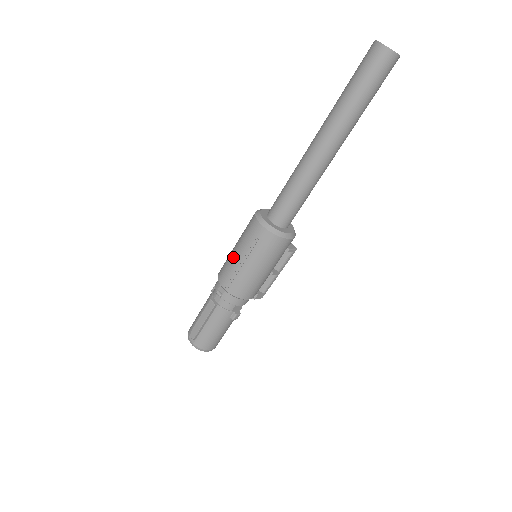
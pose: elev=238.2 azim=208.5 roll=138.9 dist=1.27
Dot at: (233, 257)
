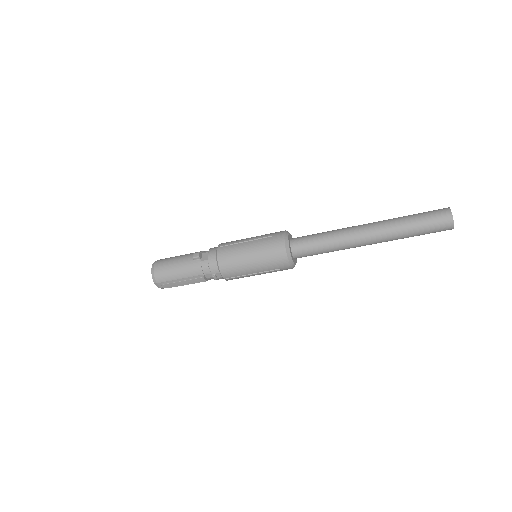
Dot at: (247, 268)
